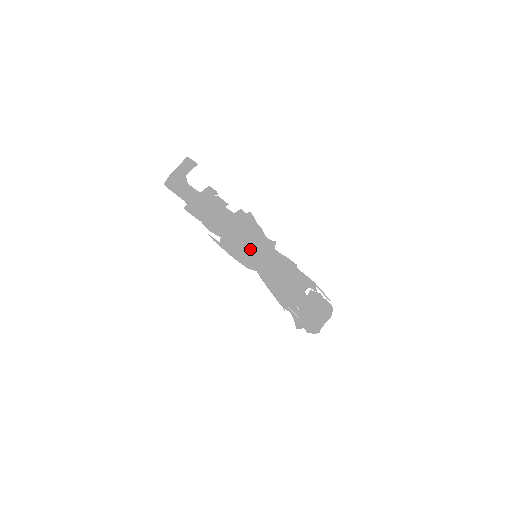
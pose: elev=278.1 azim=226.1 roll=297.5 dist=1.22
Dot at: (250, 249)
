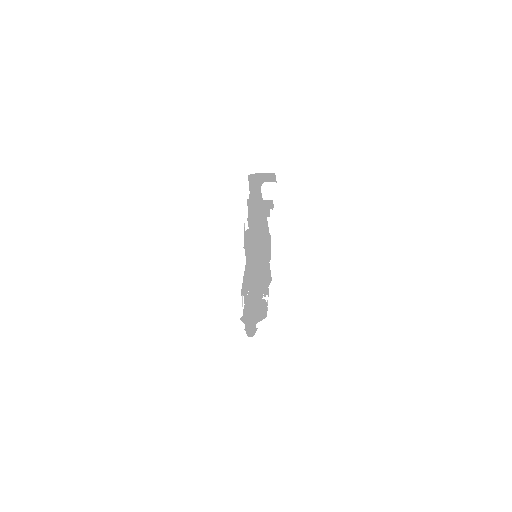
Dot at: (251, 239)
